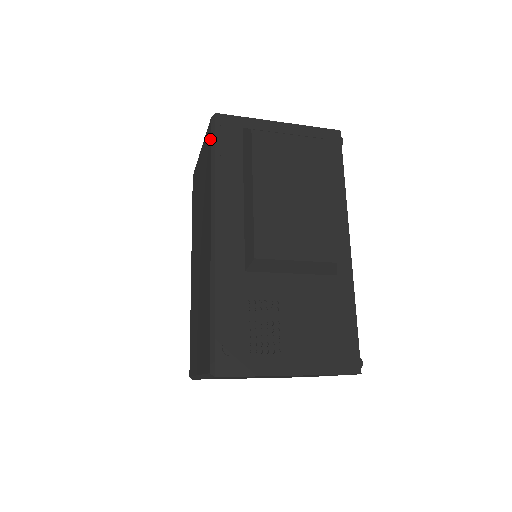
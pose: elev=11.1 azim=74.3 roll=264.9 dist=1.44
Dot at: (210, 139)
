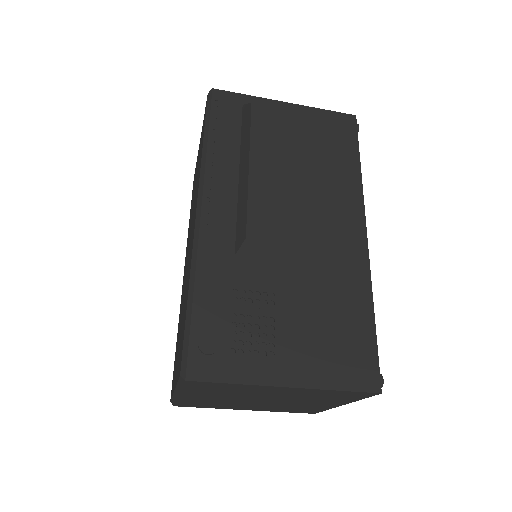
Dot at: (205, 115)
